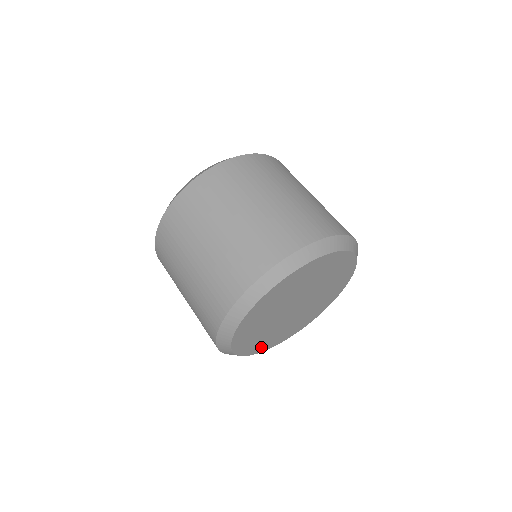
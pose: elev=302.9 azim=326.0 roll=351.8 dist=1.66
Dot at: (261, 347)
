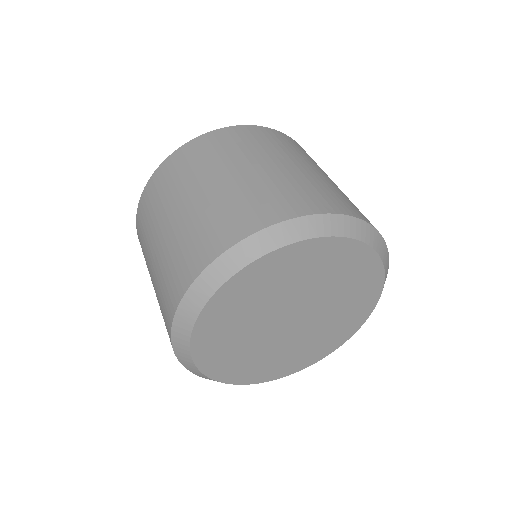
Dot at: (215, 364)
